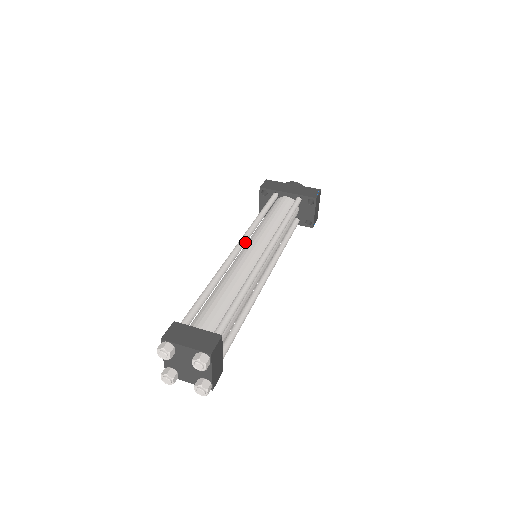
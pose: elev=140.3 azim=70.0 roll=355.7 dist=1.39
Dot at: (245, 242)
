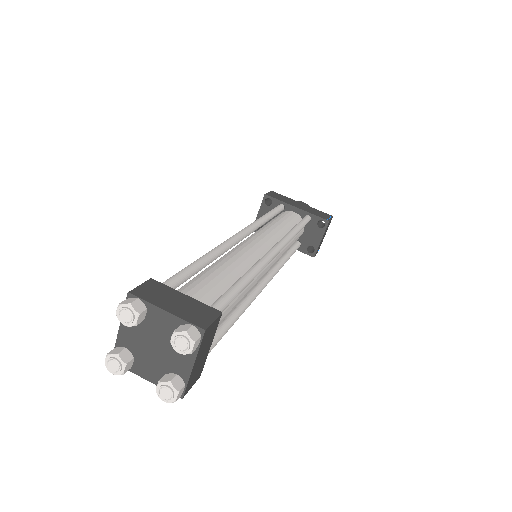
Dot at: (248, 233)
